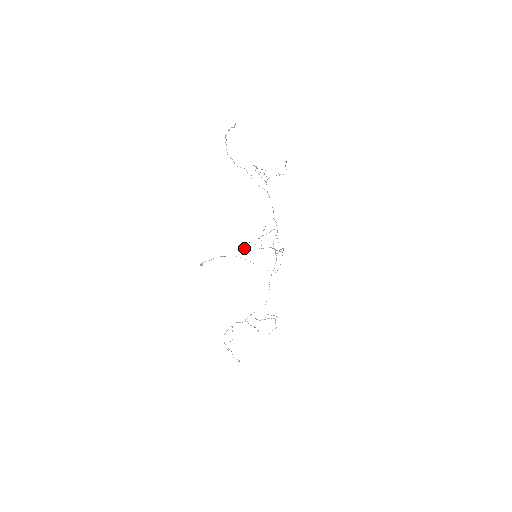
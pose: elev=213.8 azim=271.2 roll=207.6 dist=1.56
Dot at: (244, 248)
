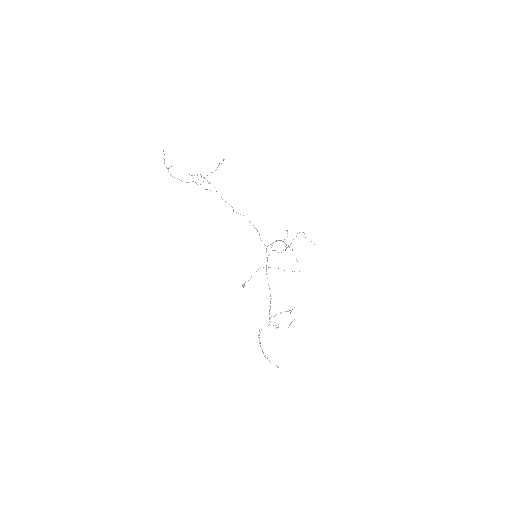
Dot at: (266, 257)
